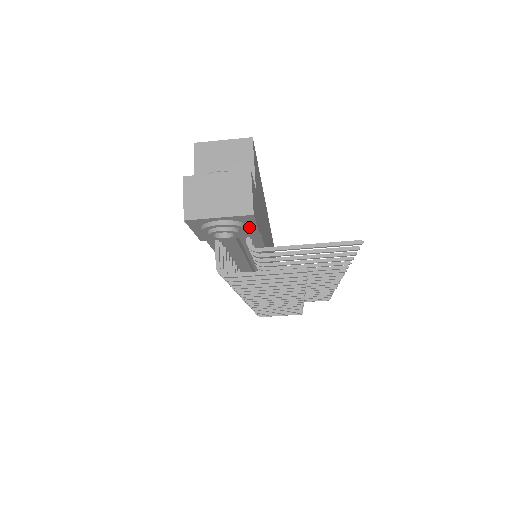
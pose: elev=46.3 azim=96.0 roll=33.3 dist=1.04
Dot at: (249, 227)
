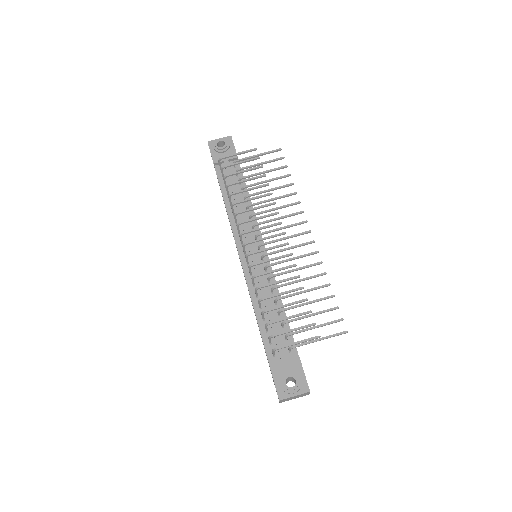
Dot at: (232, 147)
